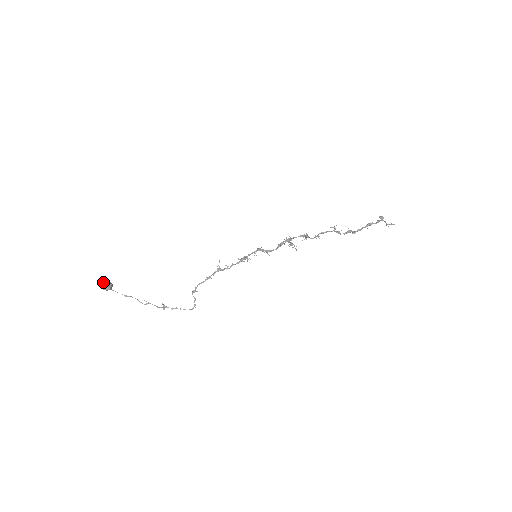
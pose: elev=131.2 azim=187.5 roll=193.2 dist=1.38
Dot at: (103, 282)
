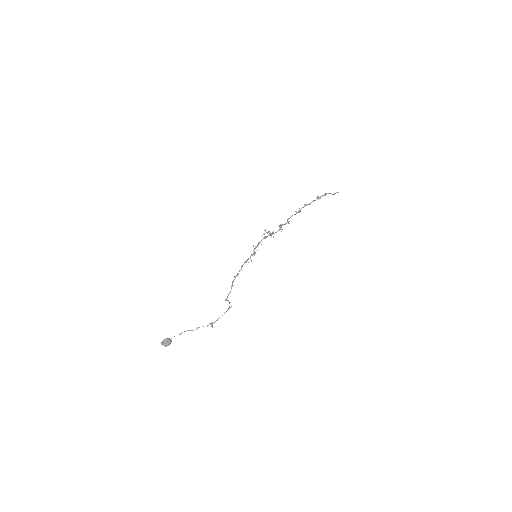
Dot at: (163, 341)
